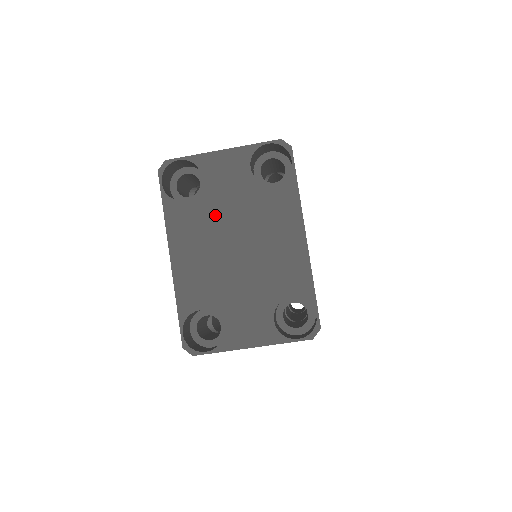
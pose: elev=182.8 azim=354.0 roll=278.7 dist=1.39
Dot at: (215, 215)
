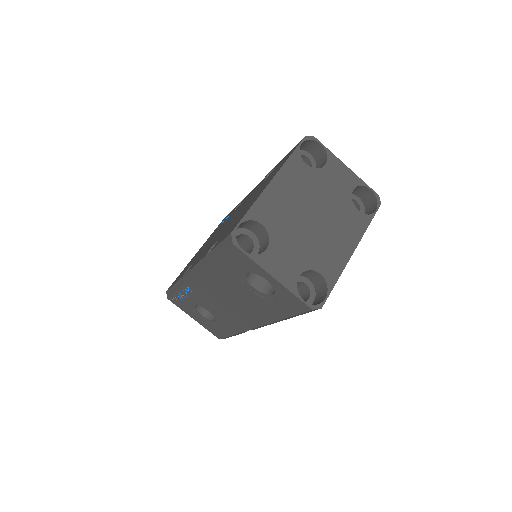
Dot at: (316, 189)
